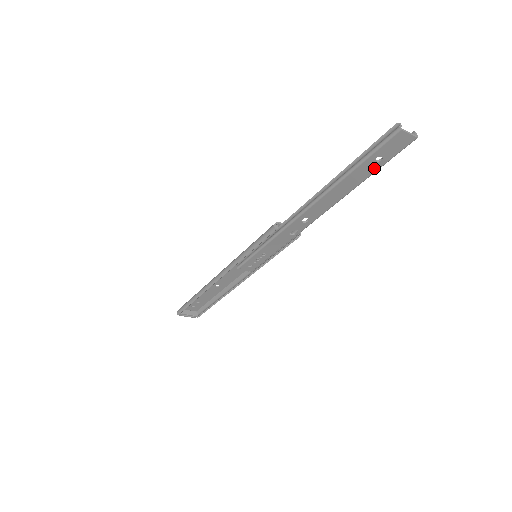
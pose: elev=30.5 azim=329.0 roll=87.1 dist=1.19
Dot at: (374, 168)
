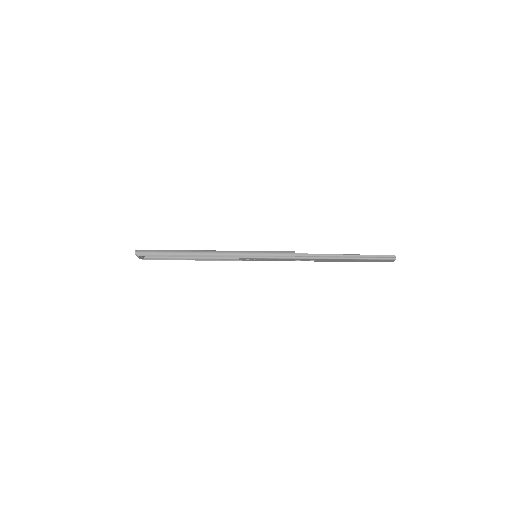
Dot at: (368, 261)
